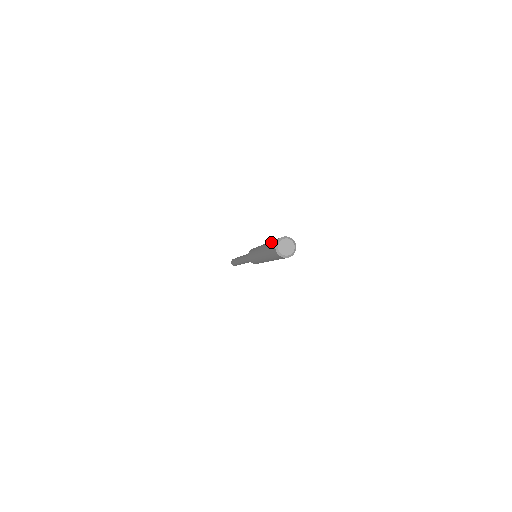
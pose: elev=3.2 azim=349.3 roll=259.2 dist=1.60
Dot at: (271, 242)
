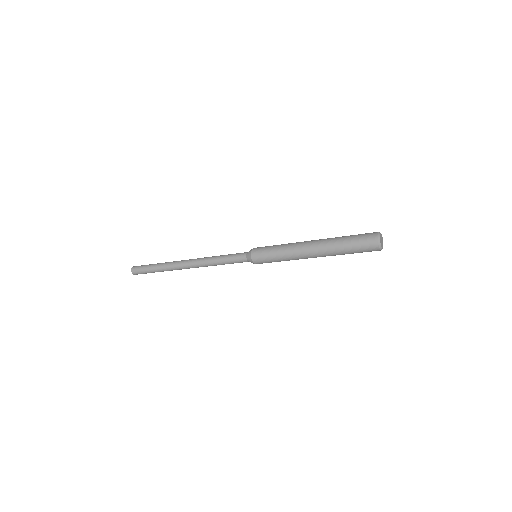
Dot at: (354, 235)
